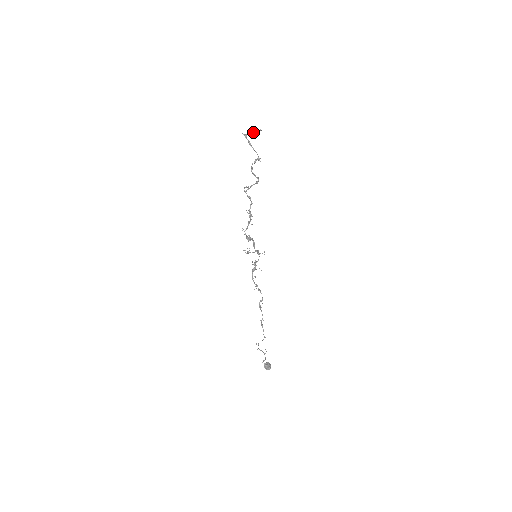
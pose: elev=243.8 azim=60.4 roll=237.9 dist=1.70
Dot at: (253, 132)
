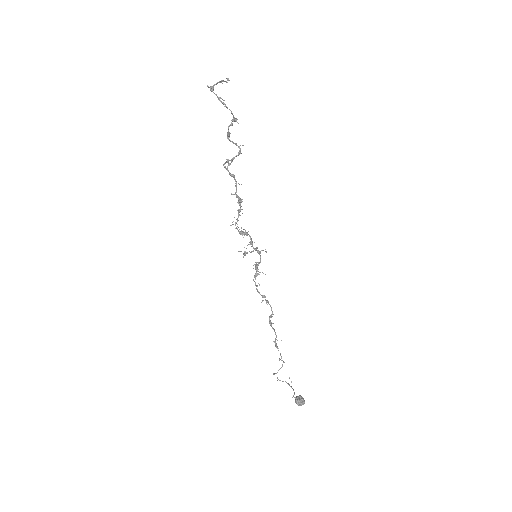
Dot at: occluded
